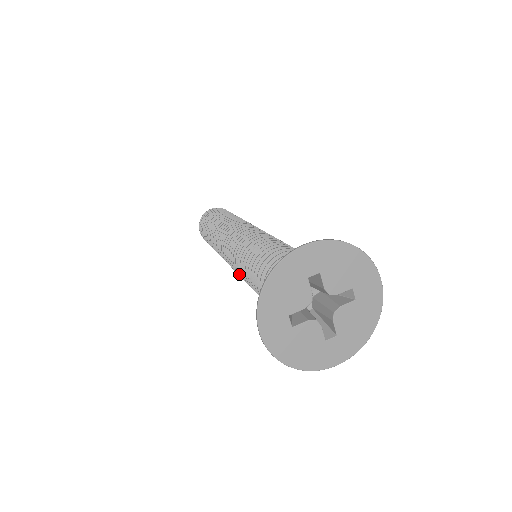
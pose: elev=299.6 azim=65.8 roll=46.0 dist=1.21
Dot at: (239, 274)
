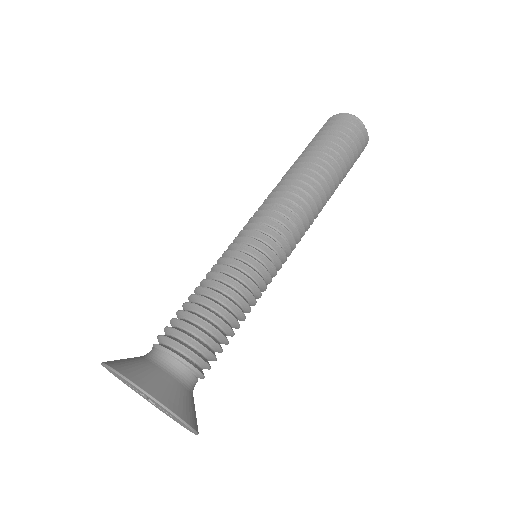
Dot at: occluded
